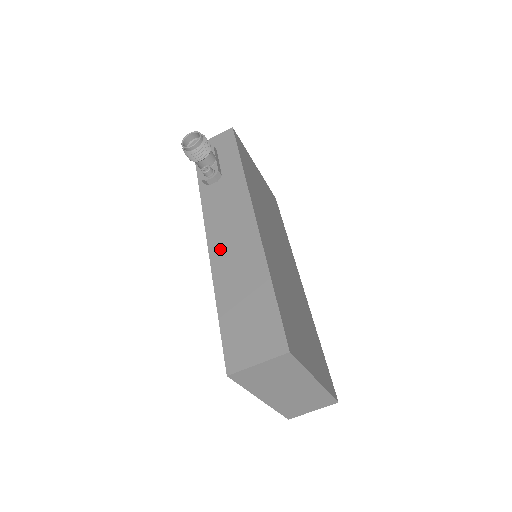
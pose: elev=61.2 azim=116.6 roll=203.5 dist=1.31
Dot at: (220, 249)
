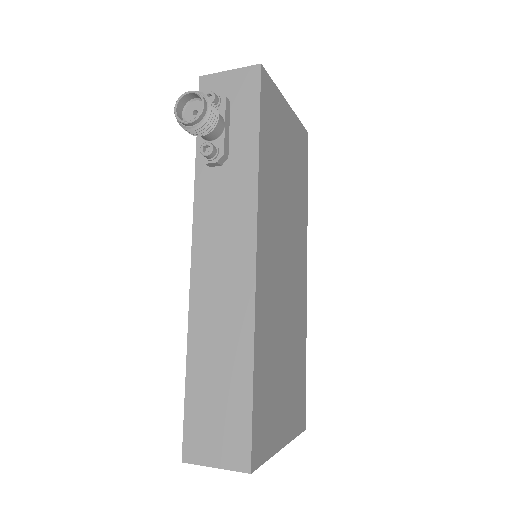
Dot at: (204, 287)
